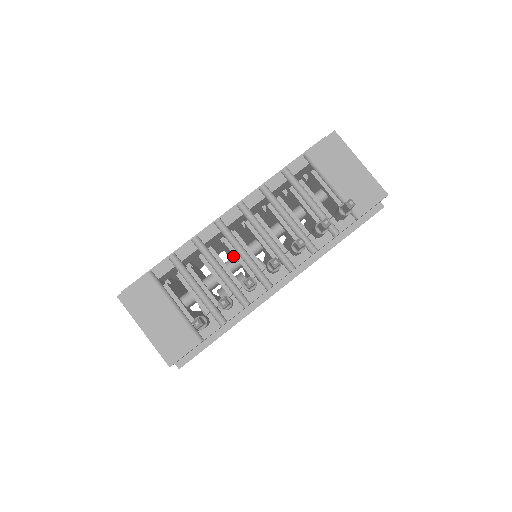
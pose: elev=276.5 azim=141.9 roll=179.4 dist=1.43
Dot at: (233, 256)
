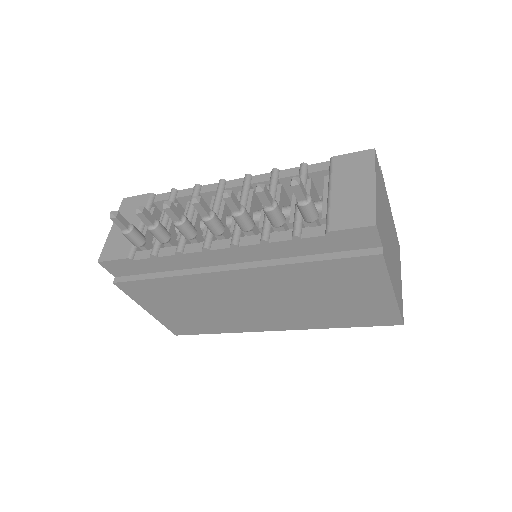
Dot at: occluded
